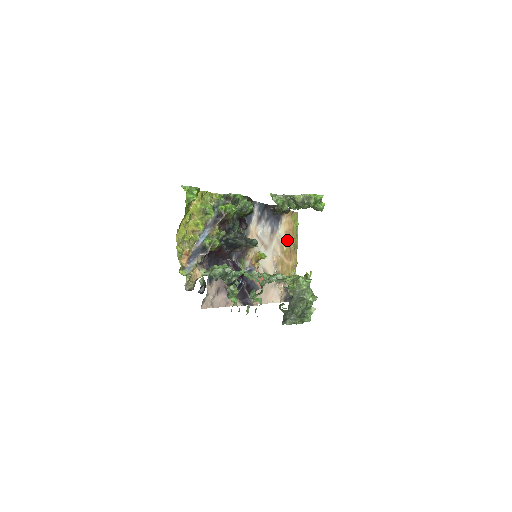
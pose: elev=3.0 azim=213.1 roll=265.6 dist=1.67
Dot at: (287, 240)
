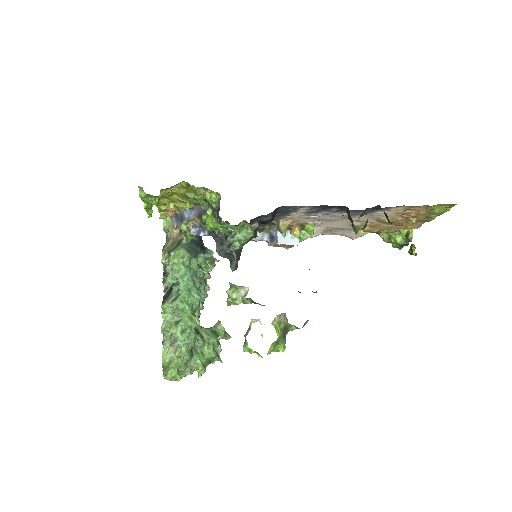
Dot at: (400, 217)
